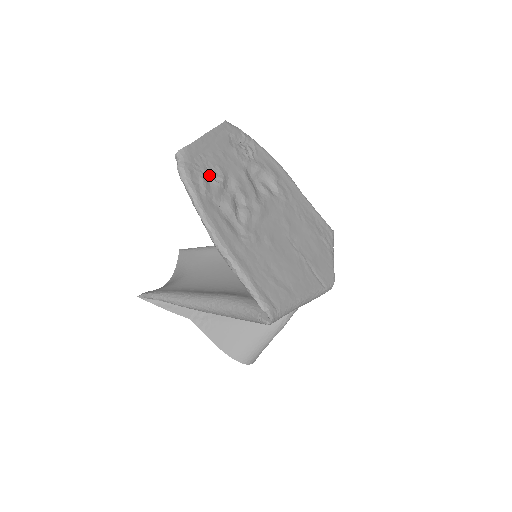
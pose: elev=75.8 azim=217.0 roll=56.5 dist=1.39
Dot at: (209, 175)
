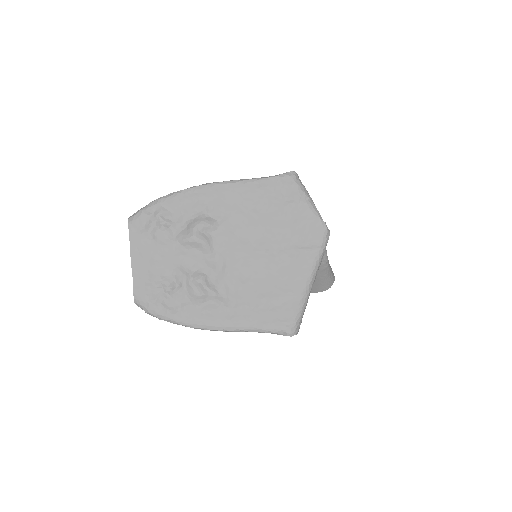
Dot at: (165, 291)
